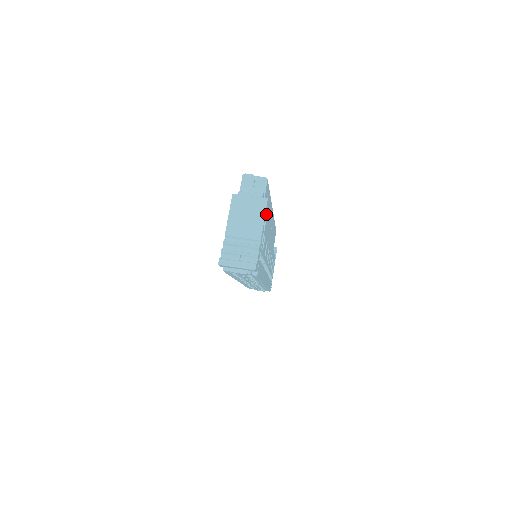
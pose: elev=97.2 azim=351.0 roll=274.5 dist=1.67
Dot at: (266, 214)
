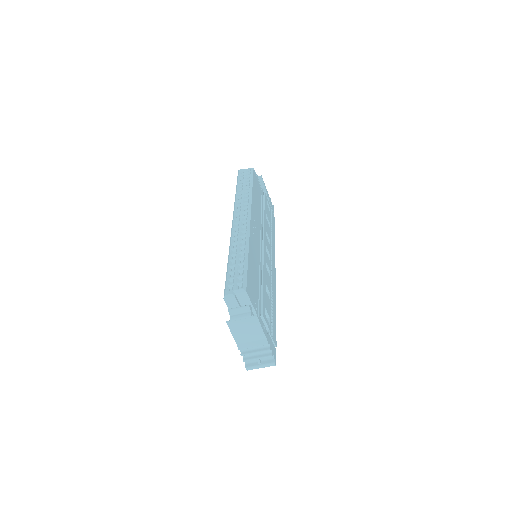
Dot at: (254, 277)
